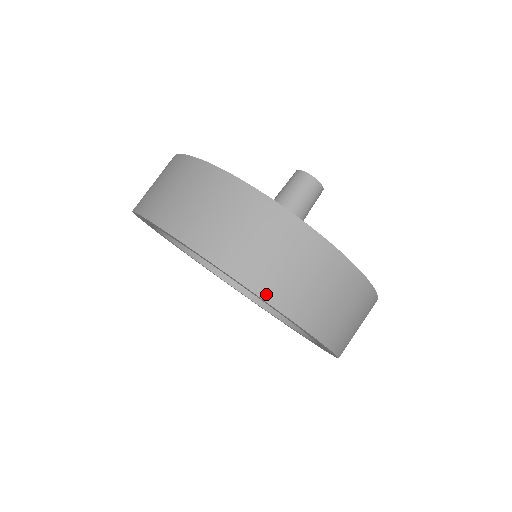
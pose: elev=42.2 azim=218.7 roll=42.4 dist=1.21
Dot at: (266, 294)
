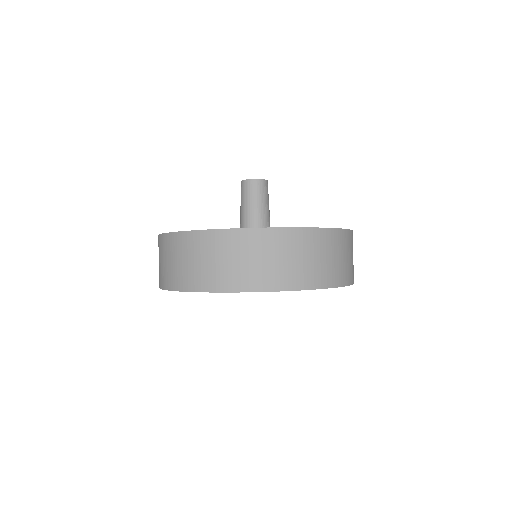
Dot at: (247, 288)
